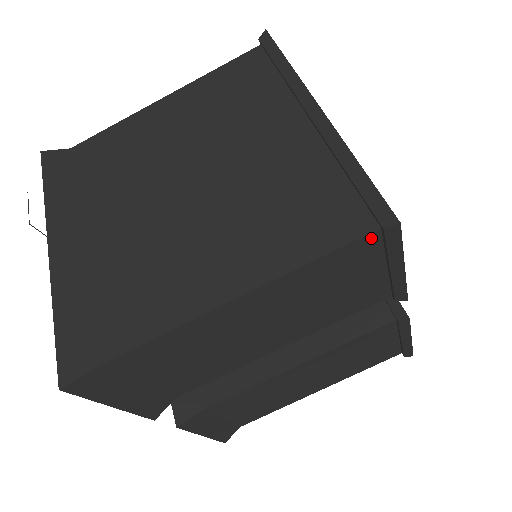
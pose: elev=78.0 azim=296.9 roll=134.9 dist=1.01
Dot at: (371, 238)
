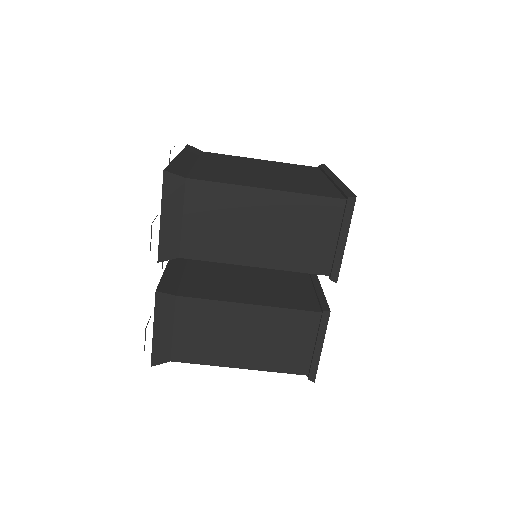
Dot at: (340, 203)
